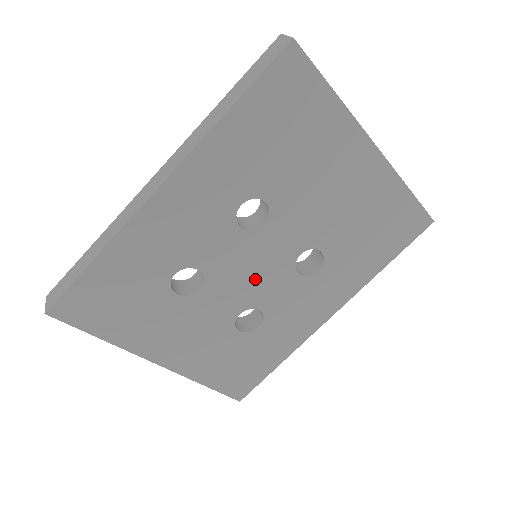
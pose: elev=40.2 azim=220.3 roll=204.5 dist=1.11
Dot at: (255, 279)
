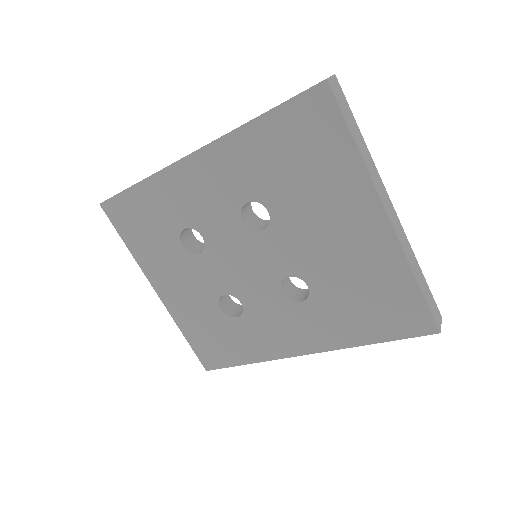
Dot at: (244, 273)
